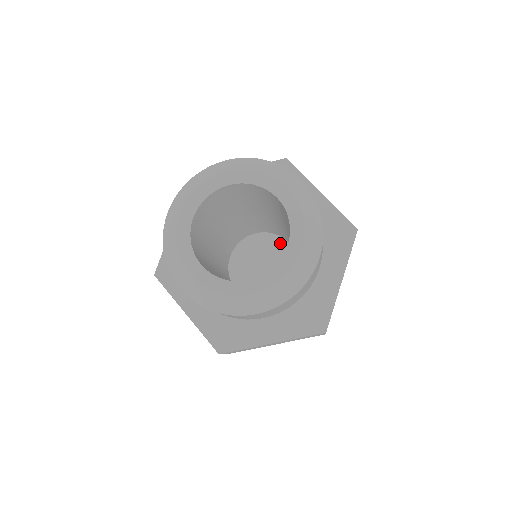
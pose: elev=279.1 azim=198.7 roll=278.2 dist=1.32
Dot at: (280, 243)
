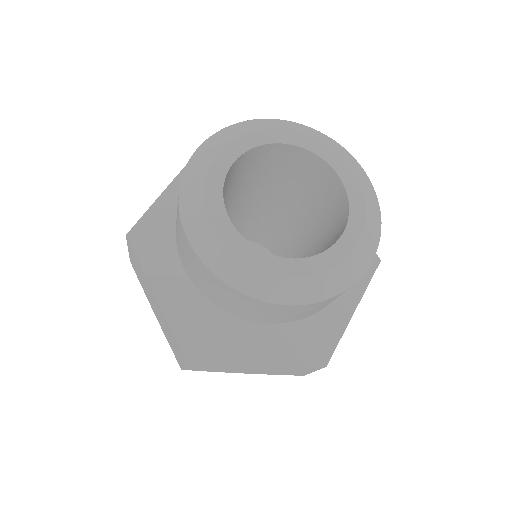
Dot at: occluded
